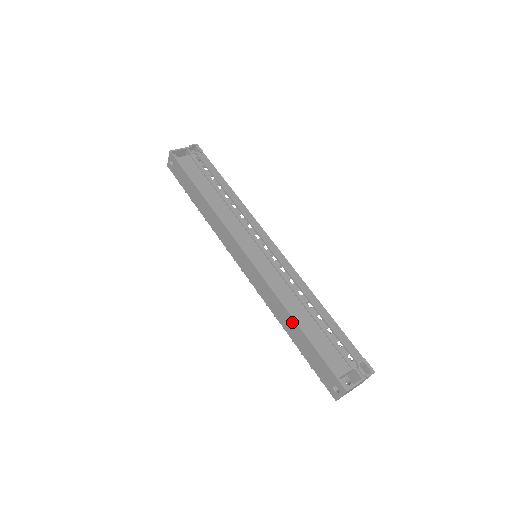
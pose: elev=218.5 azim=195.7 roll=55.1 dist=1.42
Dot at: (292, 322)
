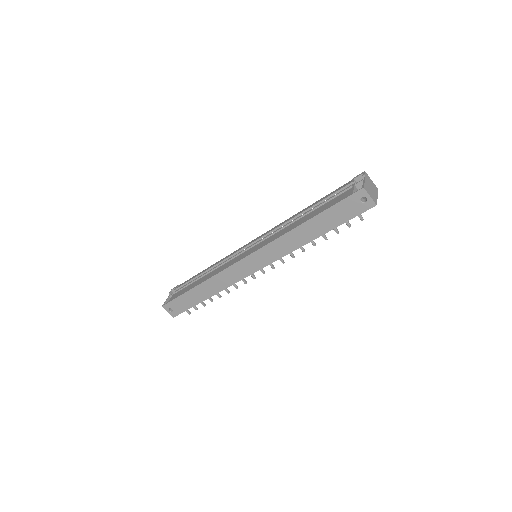
Dot at: (303, 227)
